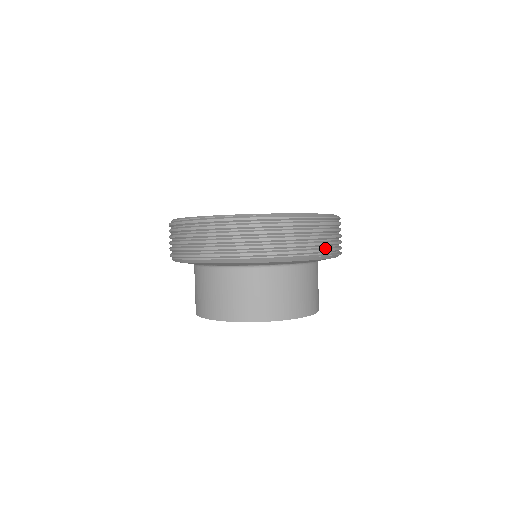
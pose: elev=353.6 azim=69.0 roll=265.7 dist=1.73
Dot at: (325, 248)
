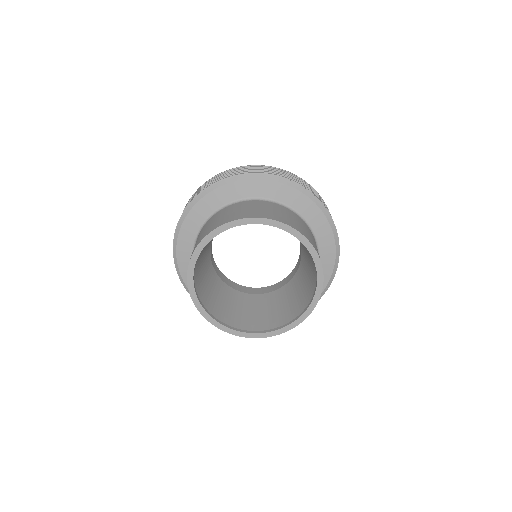
Dot at: occluded
